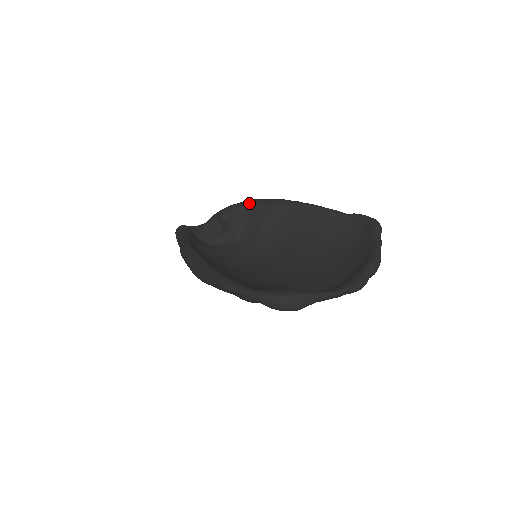
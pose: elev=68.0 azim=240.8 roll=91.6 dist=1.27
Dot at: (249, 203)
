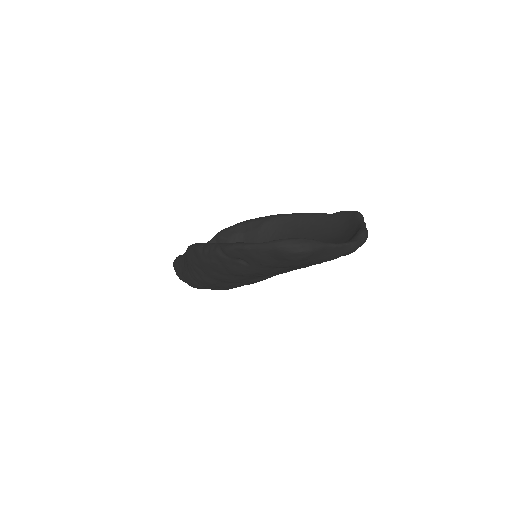
Dot at: (244, 222)
